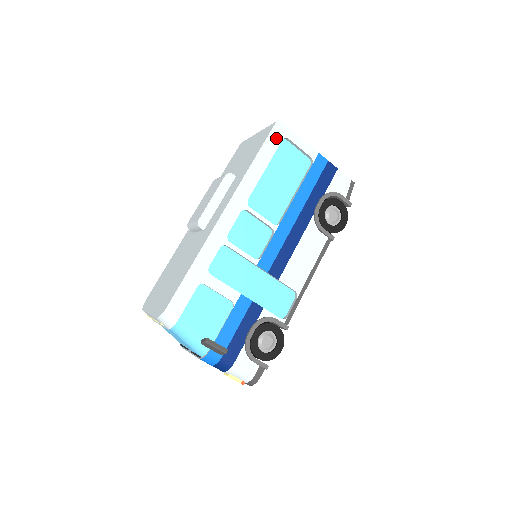
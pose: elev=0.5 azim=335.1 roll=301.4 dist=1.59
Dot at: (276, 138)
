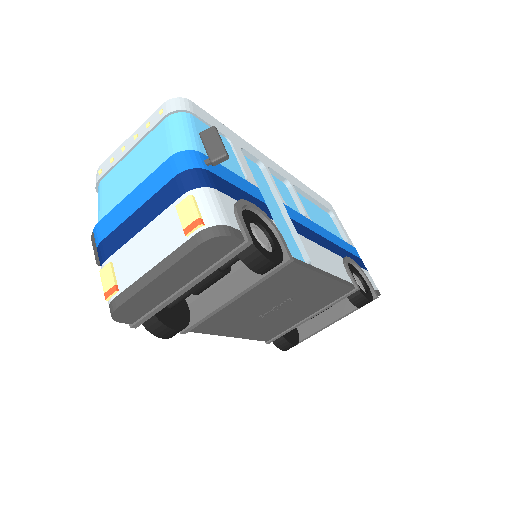
Dot at: (326, 205)
